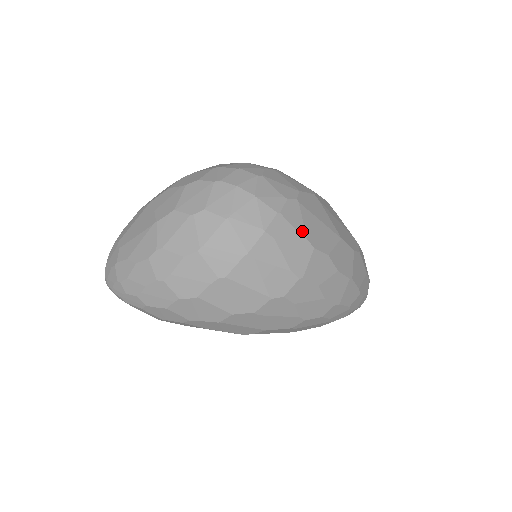
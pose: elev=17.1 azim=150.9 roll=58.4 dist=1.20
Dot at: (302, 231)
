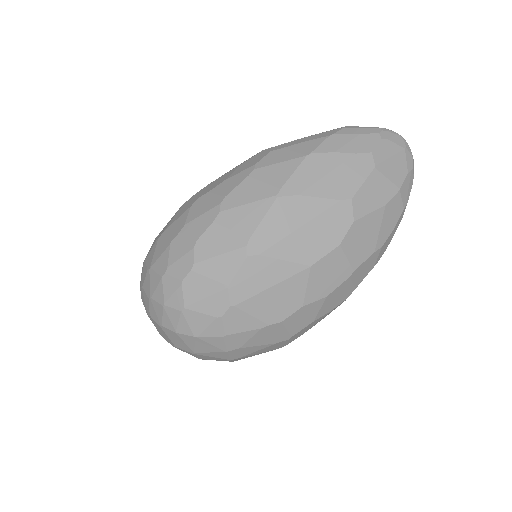
Dot at: (258, 325)
